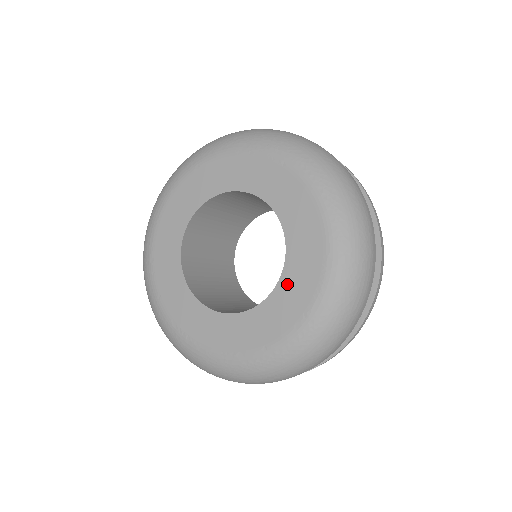
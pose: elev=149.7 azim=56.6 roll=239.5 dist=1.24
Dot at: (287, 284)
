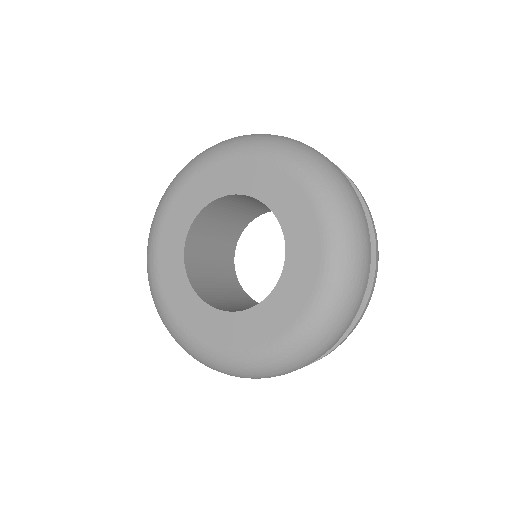
Dot at: (287, 282)
